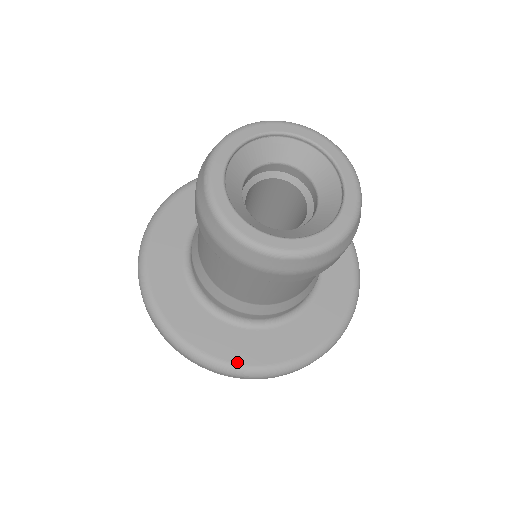
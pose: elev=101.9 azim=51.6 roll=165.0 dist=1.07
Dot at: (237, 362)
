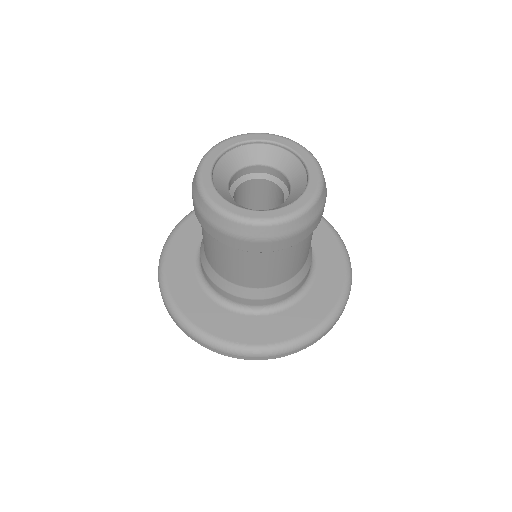
Dot at: (268, 343)
